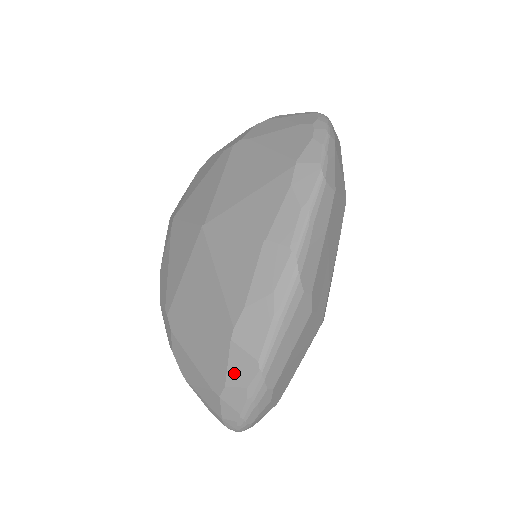
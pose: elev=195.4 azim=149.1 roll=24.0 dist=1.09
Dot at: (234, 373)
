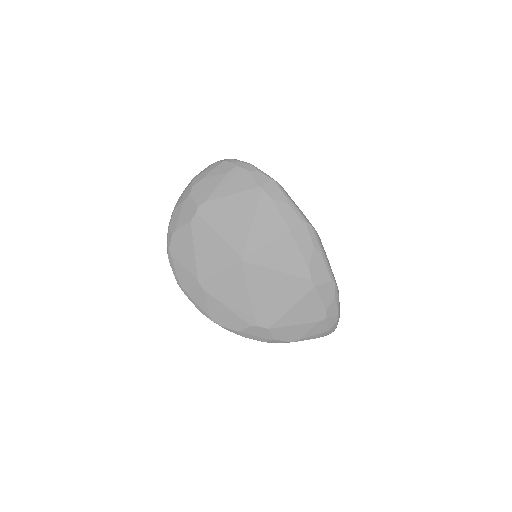
Dot at: (326, 299)
